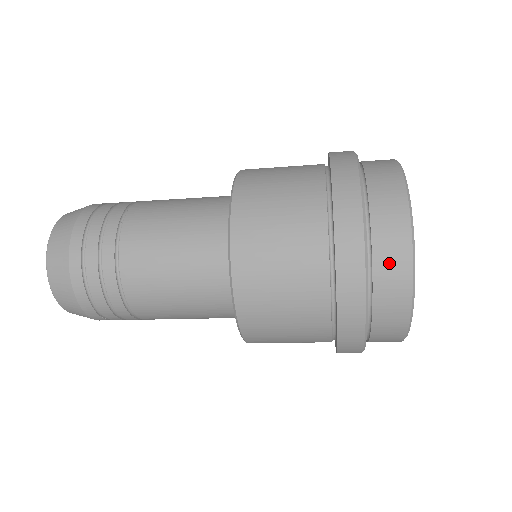
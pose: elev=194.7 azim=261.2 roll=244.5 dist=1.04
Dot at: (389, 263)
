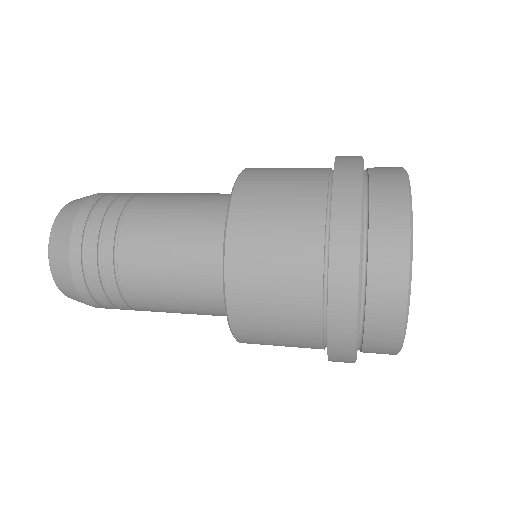
Dot at: (384, 284)
